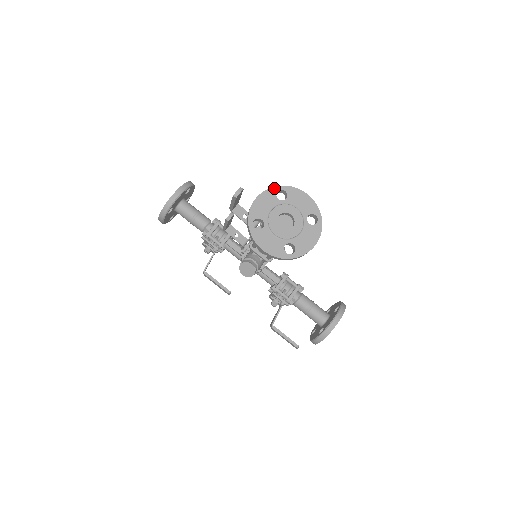
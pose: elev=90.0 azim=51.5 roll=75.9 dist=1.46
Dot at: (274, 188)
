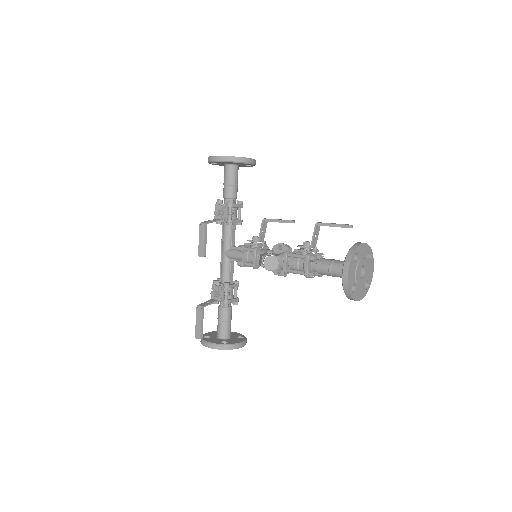
Dot at: (370, 248)
